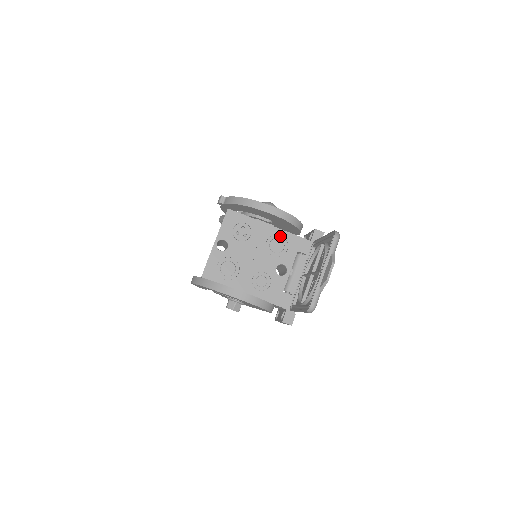
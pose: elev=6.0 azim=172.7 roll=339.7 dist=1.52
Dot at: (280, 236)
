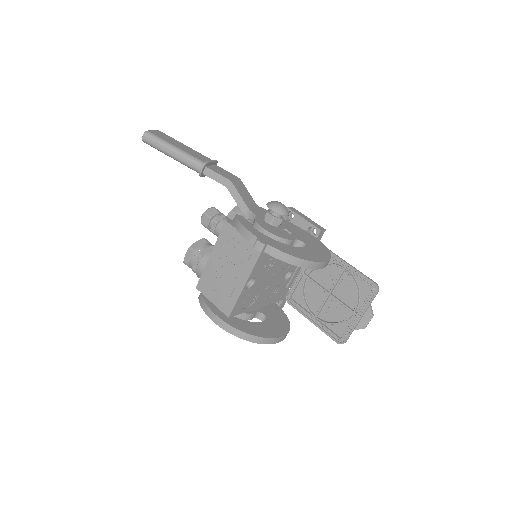
Dot at: occluded
